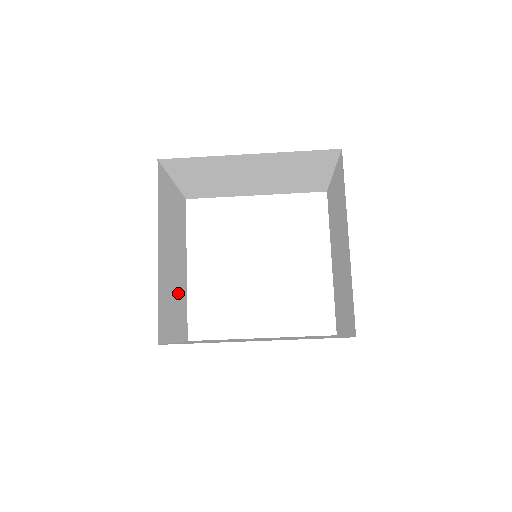
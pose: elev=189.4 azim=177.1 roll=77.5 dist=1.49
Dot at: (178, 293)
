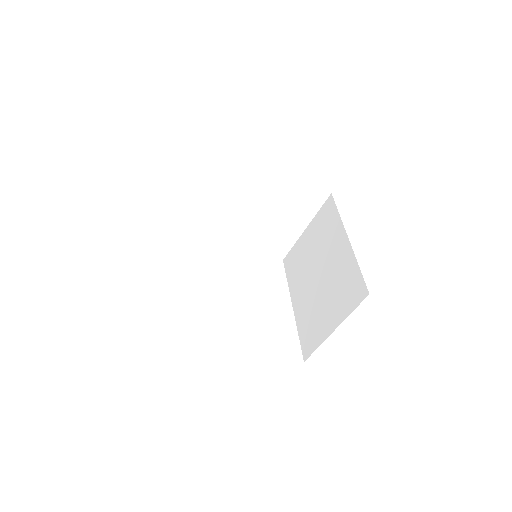
Dot at: occluded
